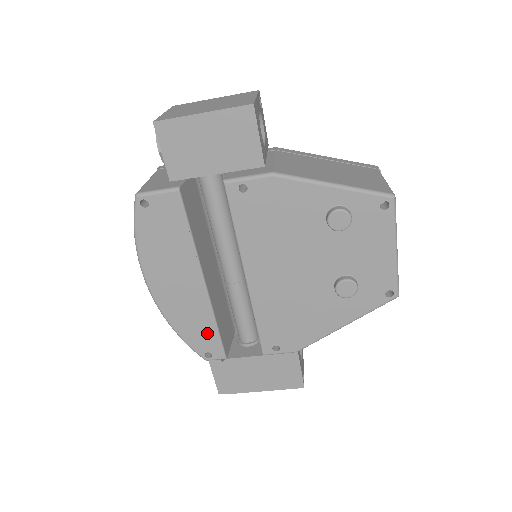
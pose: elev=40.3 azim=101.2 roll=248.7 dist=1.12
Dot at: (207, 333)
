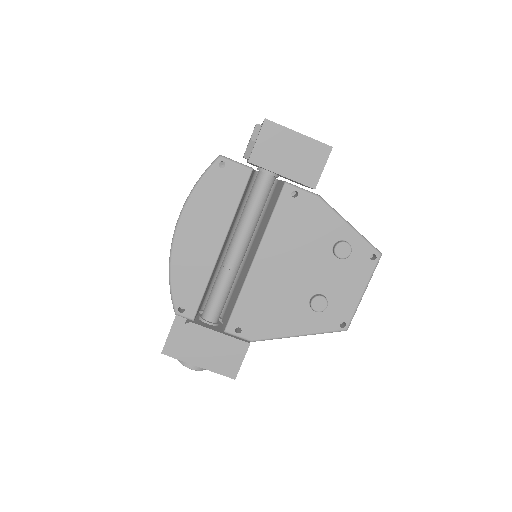
Dot at: (194, 290)
